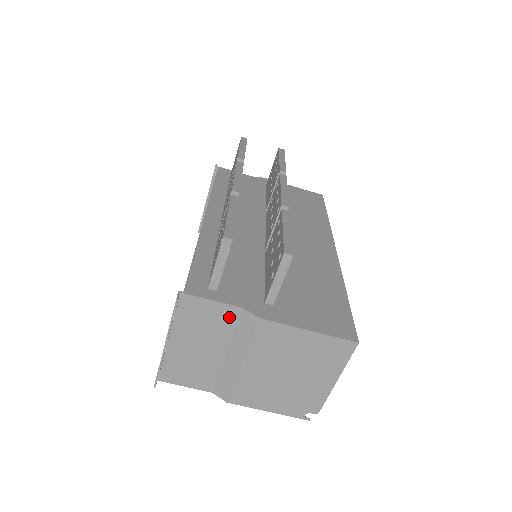
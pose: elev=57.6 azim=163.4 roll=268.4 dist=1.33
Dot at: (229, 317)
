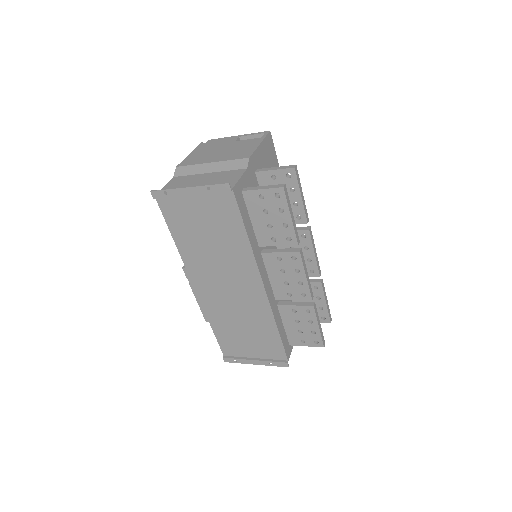
Dot at: occluded
